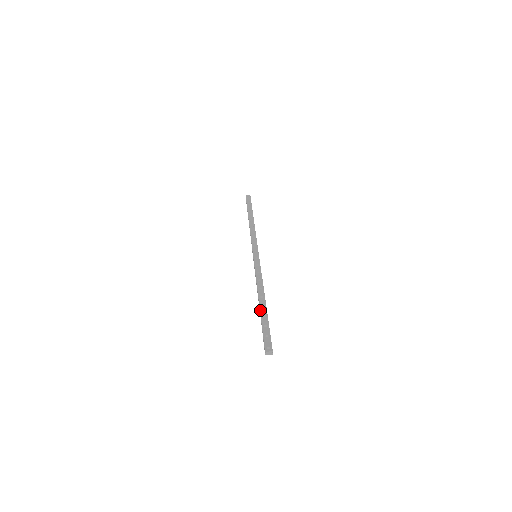
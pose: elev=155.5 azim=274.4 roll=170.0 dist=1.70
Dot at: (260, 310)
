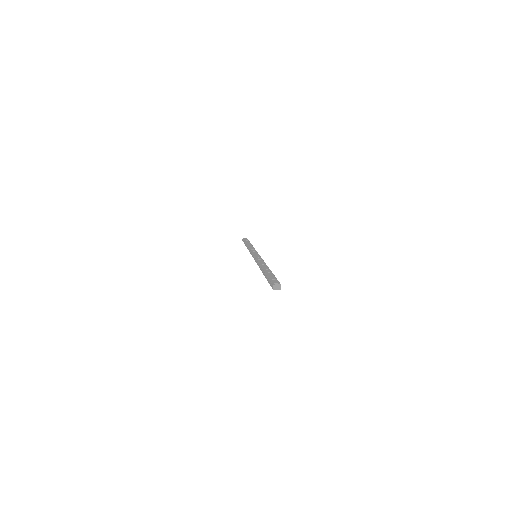
Dot at: (264, 271)
